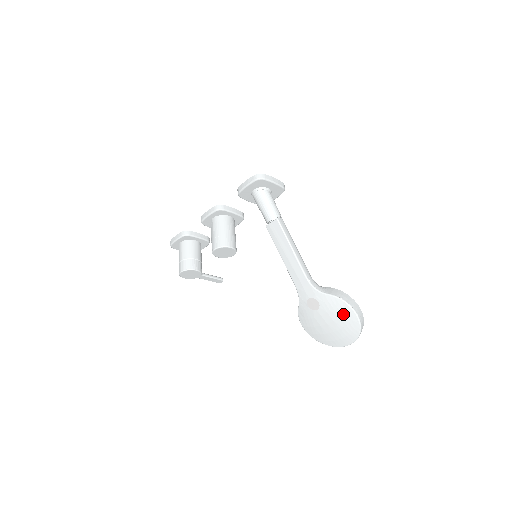
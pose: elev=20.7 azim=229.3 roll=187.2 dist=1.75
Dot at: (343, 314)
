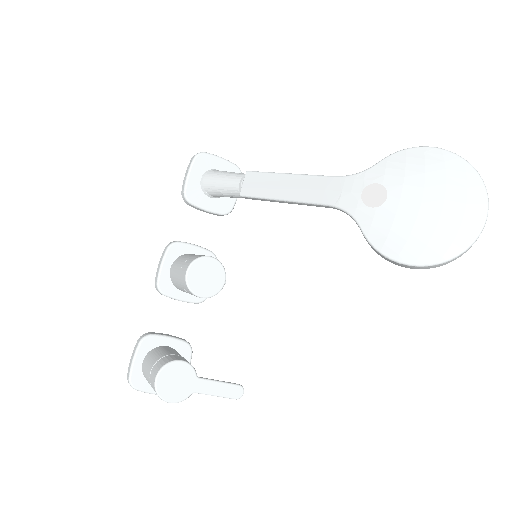
Dot at: (425, 164)
